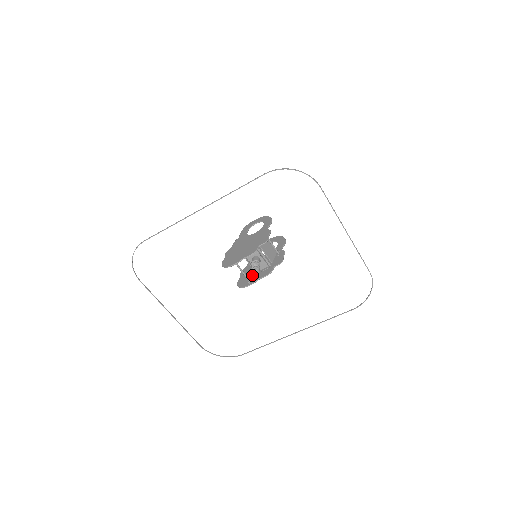
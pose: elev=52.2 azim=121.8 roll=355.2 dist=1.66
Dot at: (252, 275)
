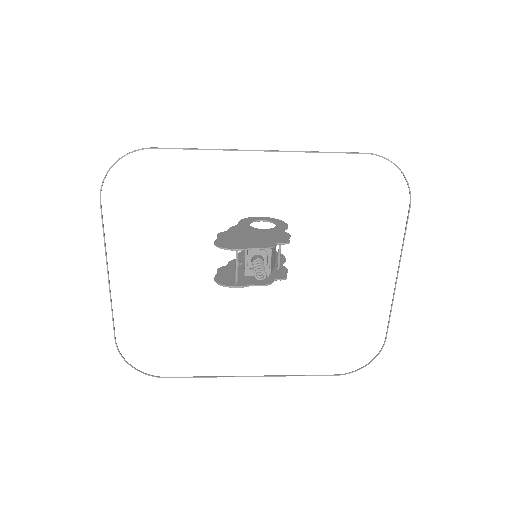
Dot at: (256, 274)
